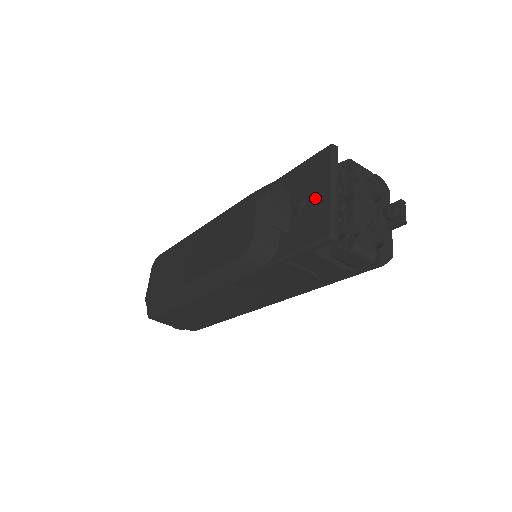
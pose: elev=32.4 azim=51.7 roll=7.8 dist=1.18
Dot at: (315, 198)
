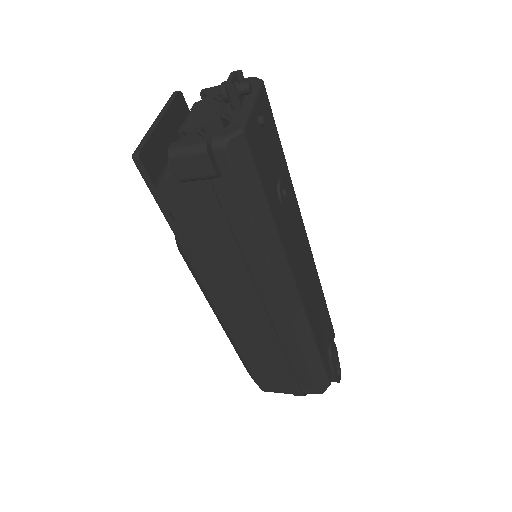
Dot at: occluded
